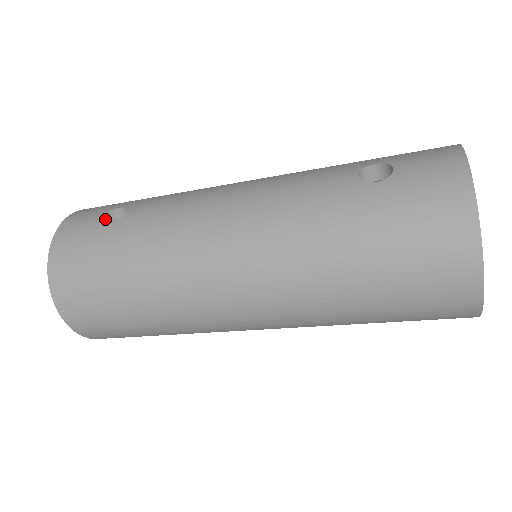
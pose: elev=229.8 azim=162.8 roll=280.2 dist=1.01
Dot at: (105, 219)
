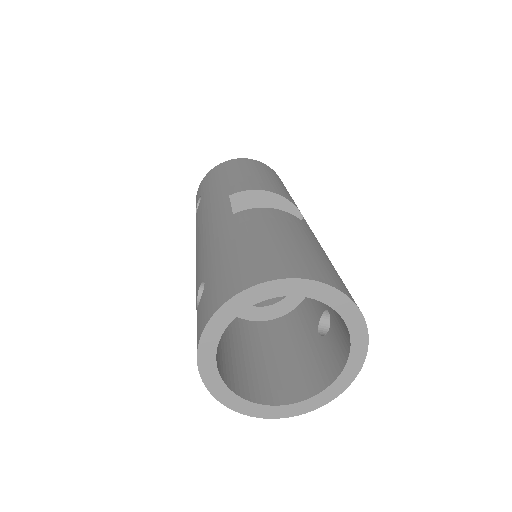
Dot at: occluded
